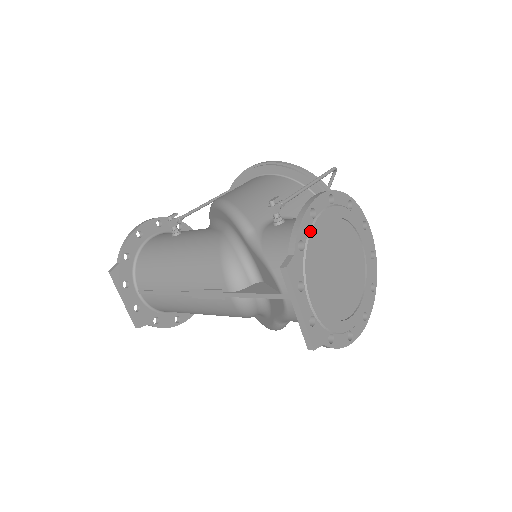
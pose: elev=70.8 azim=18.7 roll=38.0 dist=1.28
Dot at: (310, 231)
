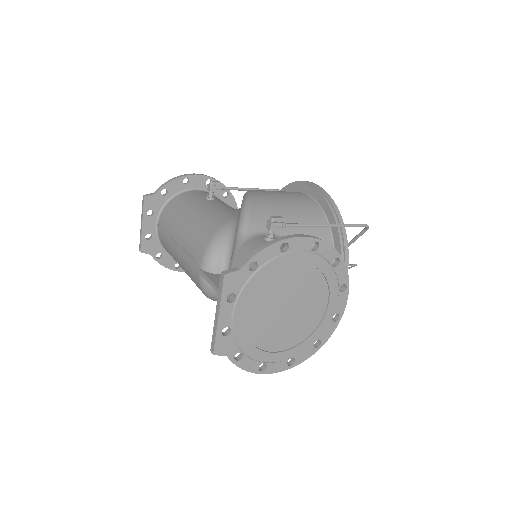
Dot at: (271, 260)
